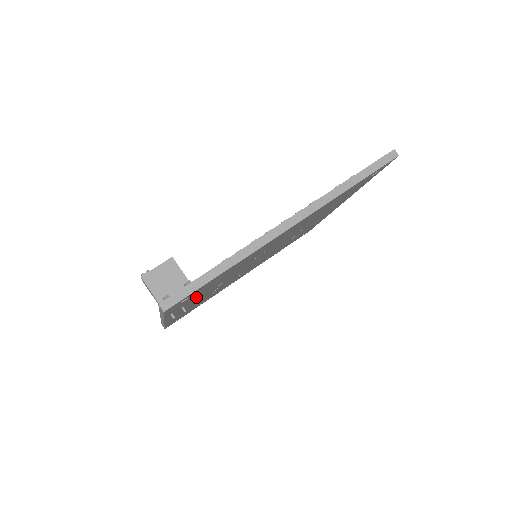
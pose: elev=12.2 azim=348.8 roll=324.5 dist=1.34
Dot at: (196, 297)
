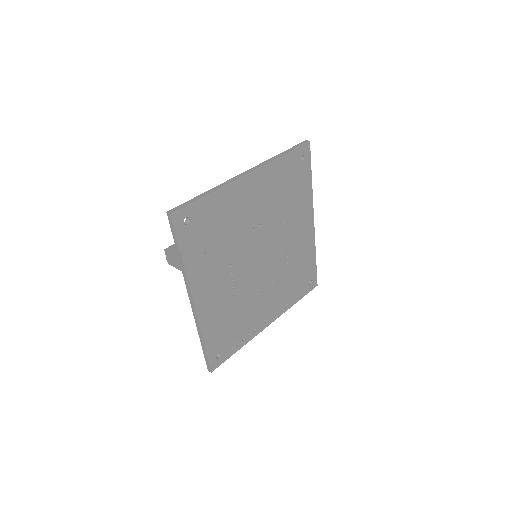
Dot at: (206, 254)
